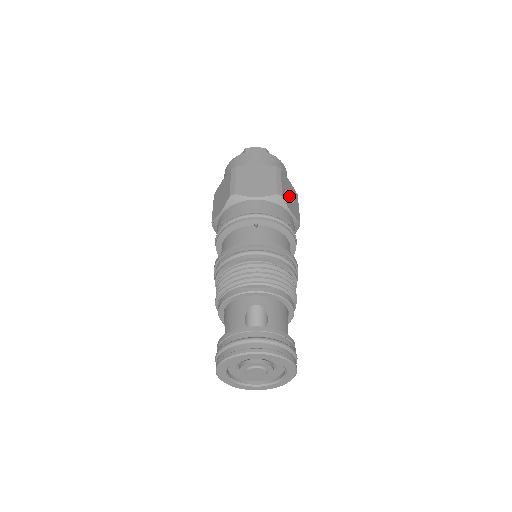
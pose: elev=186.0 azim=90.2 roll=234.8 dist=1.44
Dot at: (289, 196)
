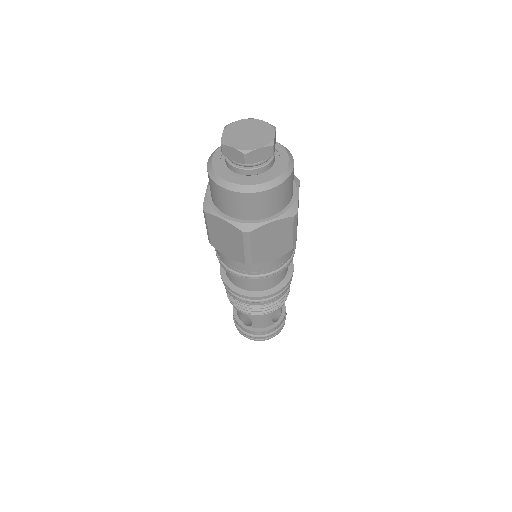
Dot at: (269, 245)
